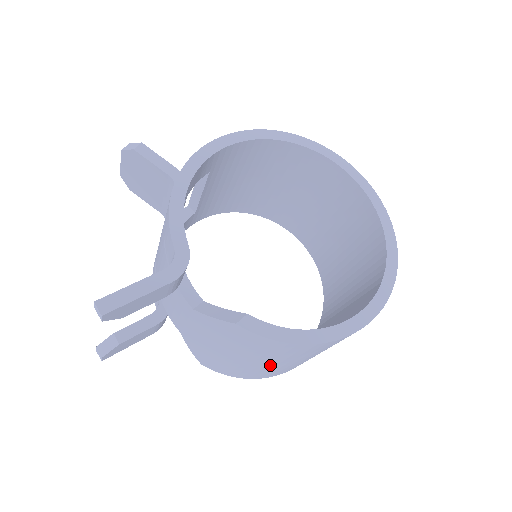
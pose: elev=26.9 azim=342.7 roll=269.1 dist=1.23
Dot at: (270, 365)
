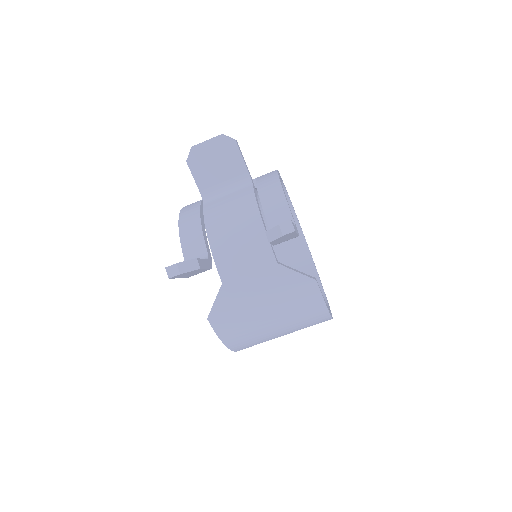
Dot at: (272, 329)
